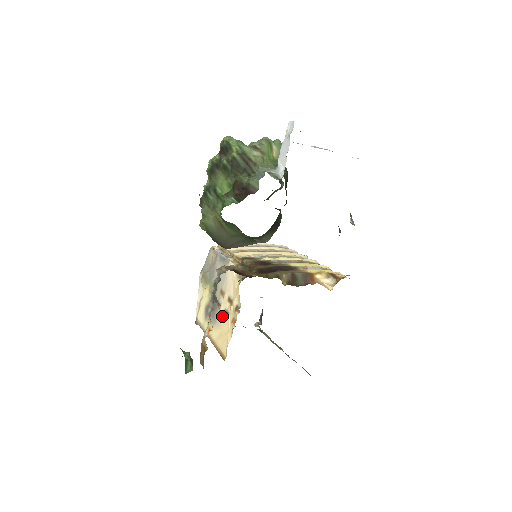
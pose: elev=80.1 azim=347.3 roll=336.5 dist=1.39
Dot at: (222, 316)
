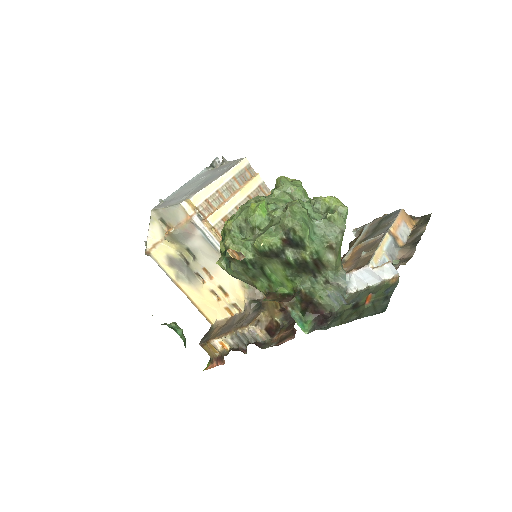
Dot at: (207, 291)
